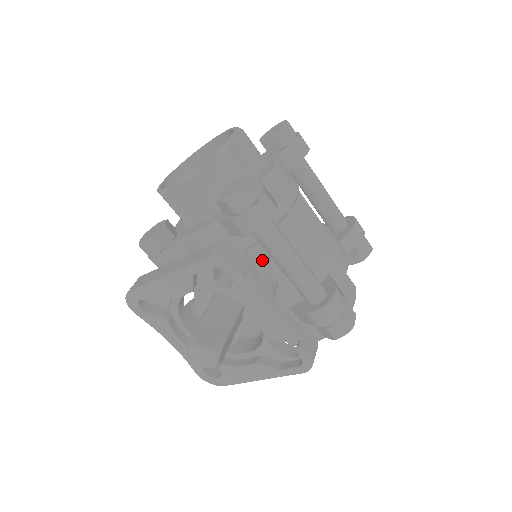
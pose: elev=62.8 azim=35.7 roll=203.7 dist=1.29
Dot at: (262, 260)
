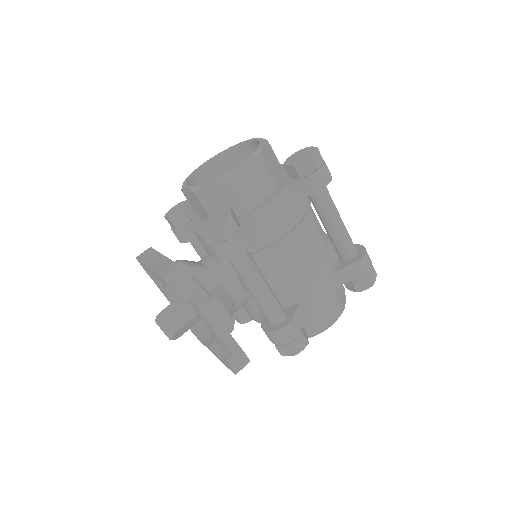
Dot at: occluded
